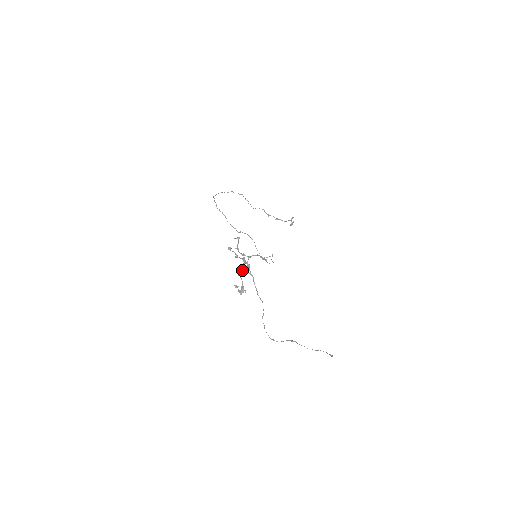
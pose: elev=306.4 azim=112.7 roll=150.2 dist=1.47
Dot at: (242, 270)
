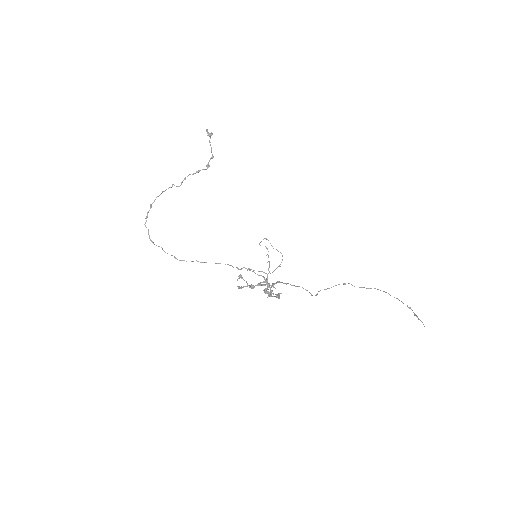
Dot at: occluded
